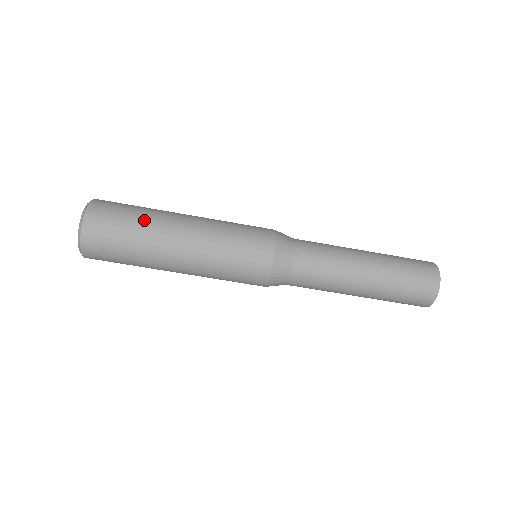
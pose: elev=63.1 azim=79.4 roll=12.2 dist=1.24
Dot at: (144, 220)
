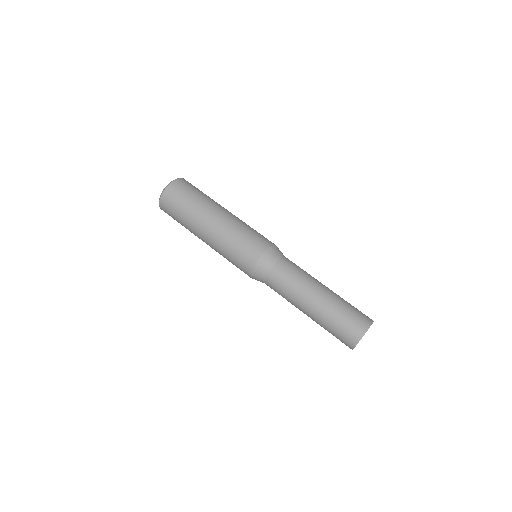
Dot at: occluded
